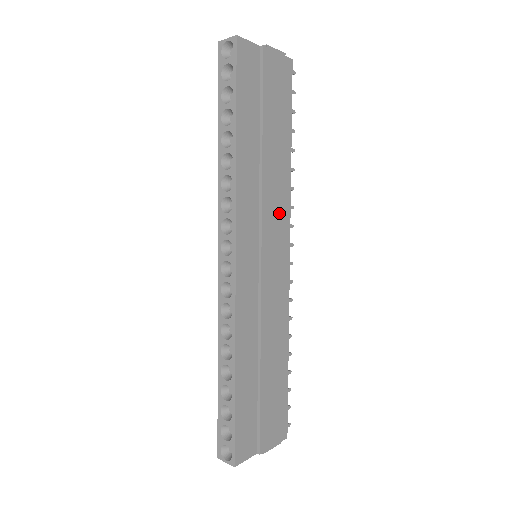
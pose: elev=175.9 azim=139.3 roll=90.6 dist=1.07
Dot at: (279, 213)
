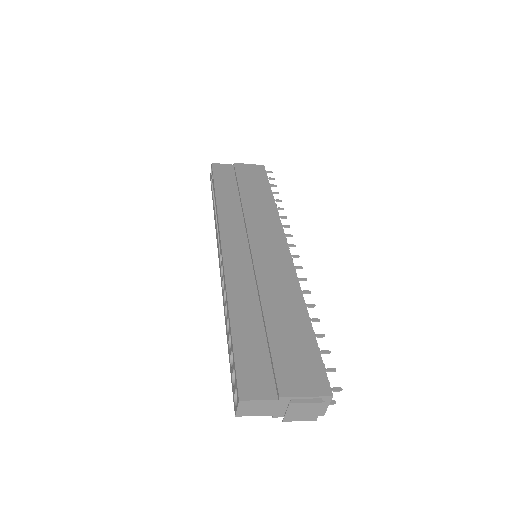
Dot at: (267, 225)
